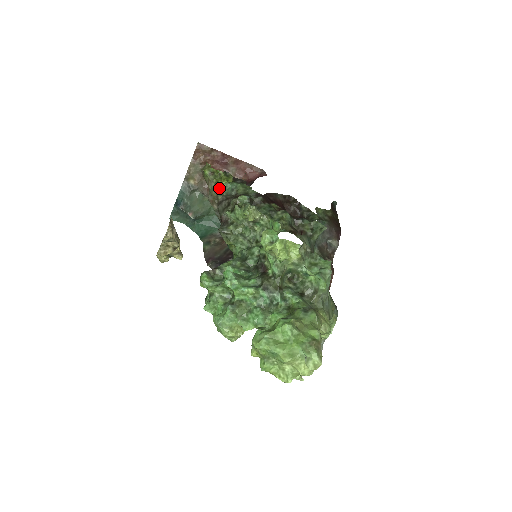
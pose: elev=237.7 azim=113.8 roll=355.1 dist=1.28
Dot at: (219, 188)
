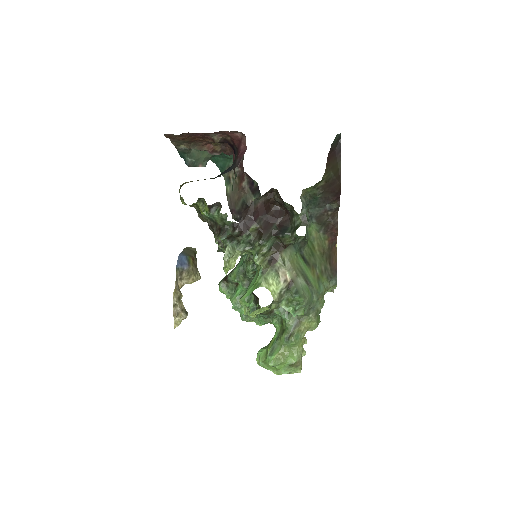
Dot at: occluded
